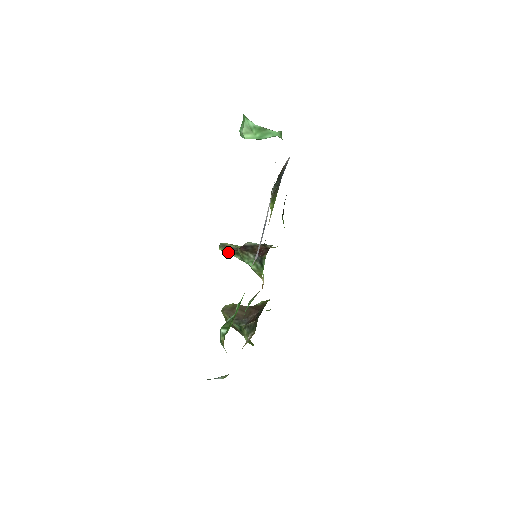
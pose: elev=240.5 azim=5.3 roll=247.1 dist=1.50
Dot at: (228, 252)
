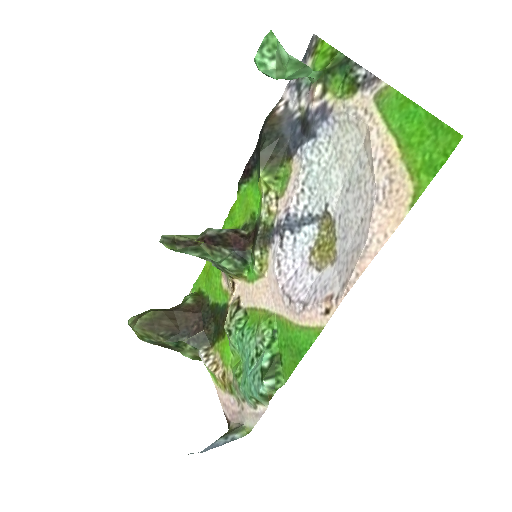
Dot at: (180, 249)
